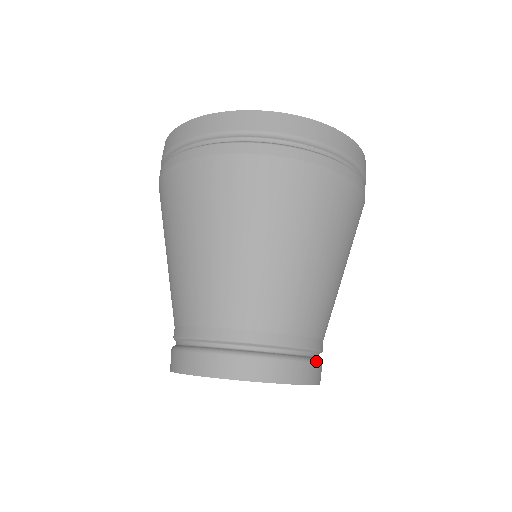
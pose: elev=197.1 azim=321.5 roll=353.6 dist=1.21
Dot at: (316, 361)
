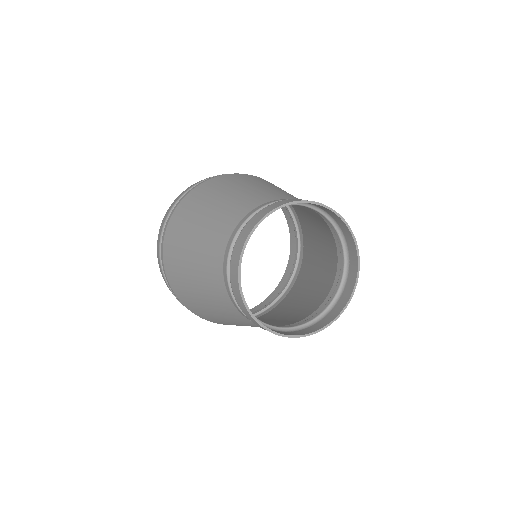
Dot at: occluded
